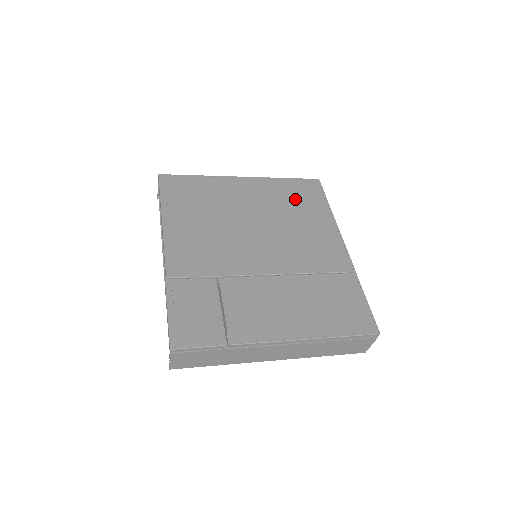
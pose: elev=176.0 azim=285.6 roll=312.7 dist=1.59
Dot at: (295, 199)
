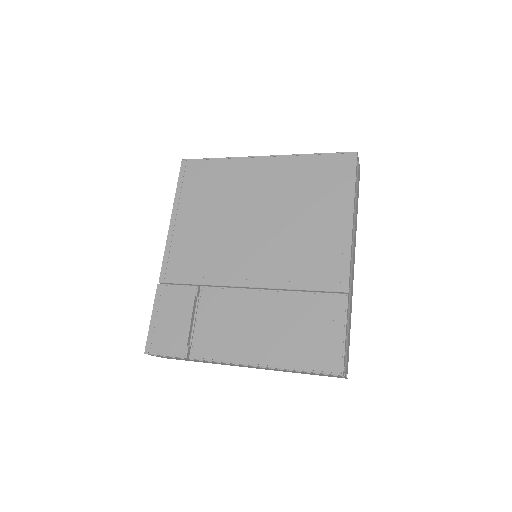
Dot at: (314, 186)
